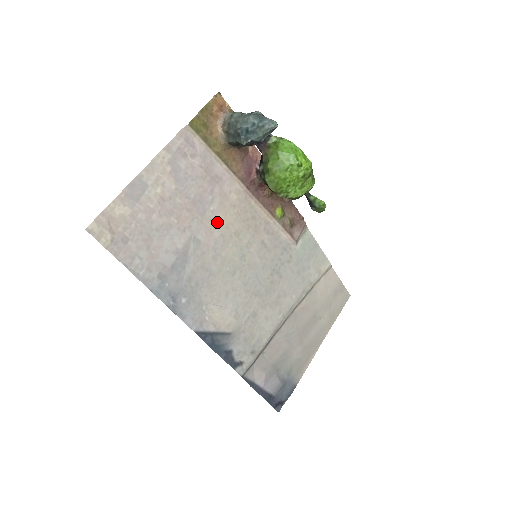
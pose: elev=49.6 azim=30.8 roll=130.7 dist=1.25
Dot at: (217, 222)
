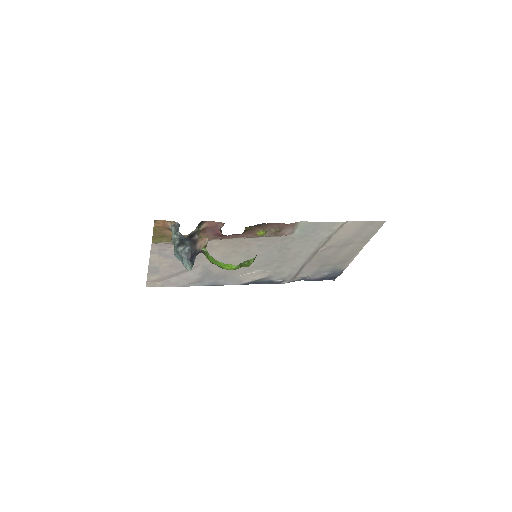
Dot at: (214, 255)
